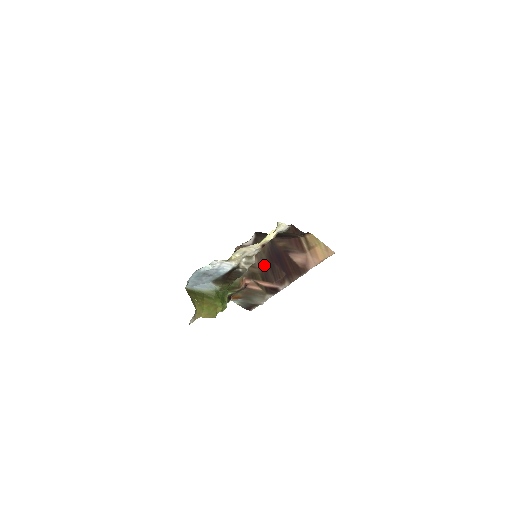
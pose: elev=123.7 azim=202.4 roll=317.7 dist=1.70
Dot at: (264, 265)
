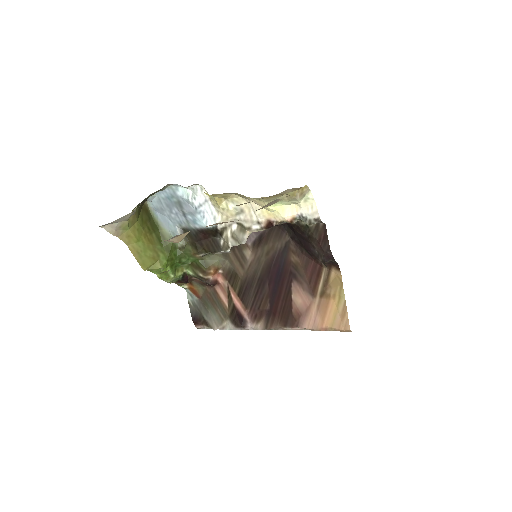
Dot at: (255, 273)
